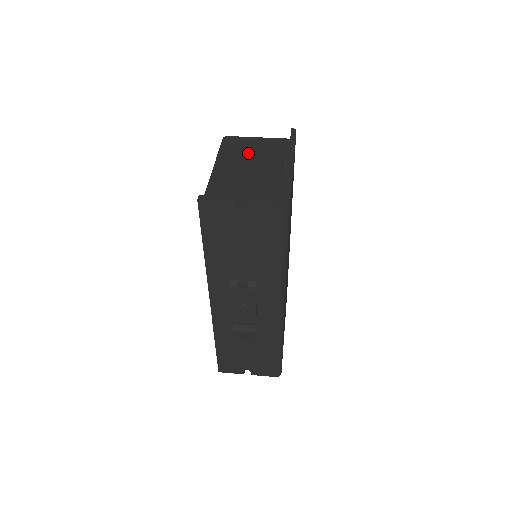
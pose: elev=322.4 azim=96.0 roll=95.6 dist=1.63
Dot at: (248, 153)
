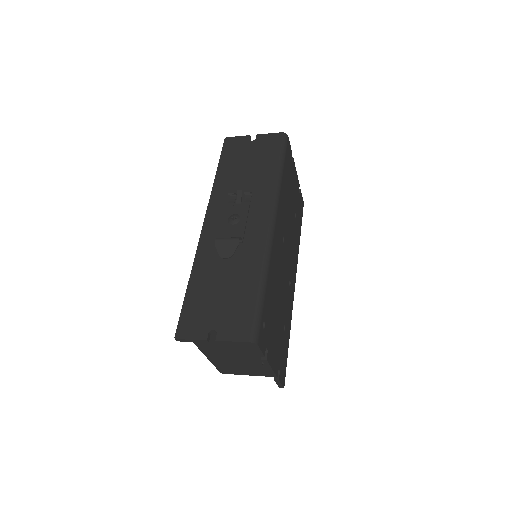
Dot at: occluded
